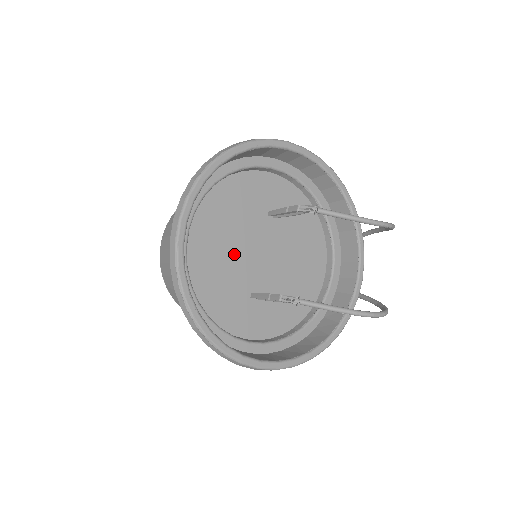
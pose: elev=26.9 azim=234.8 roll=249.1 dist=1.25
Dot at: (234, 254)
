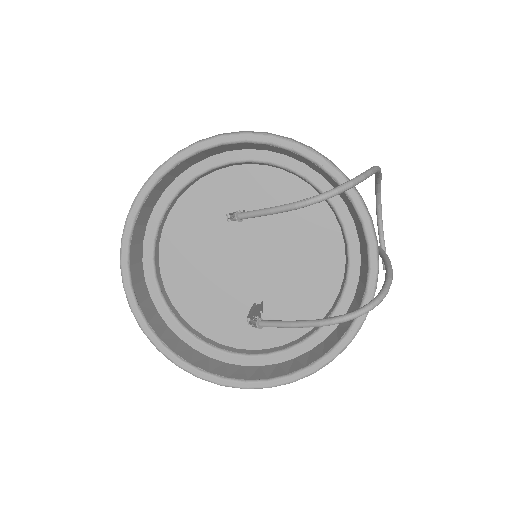
Dot at: (218, 274)
